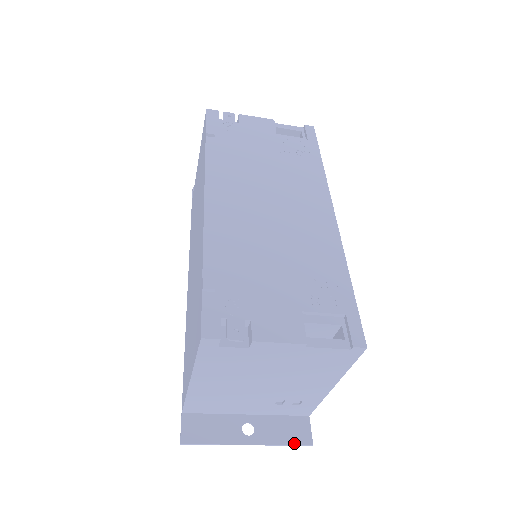
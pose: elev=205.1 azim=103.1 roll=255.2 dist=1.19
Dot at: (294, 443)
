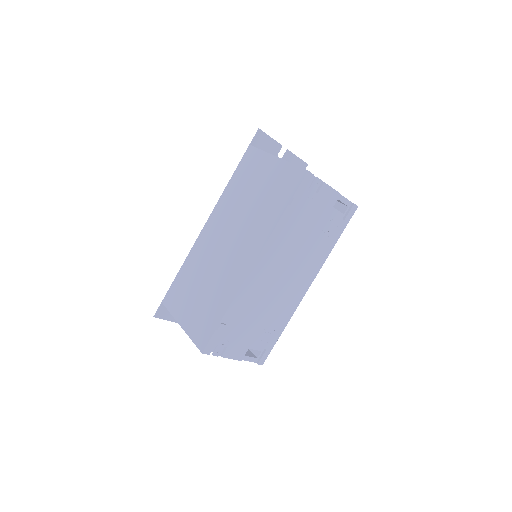
Dot at: occluded
